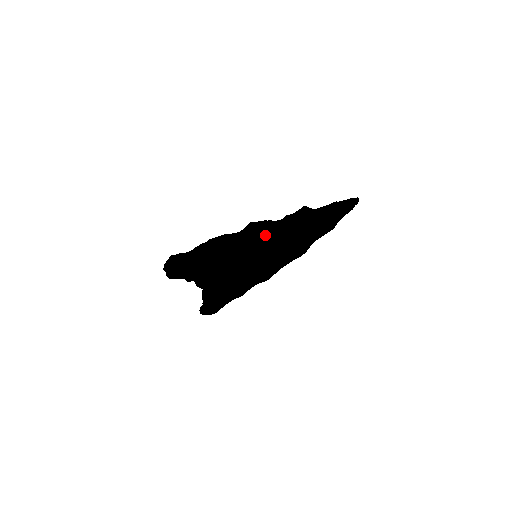
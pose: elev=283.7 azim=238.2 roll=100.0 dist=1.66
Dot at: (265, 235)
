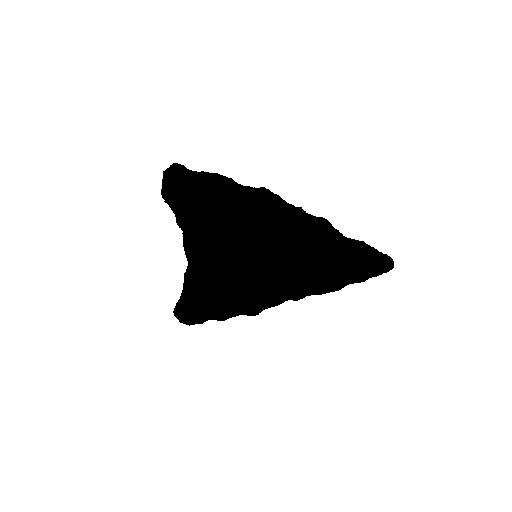
Dot at: (270, 209)
